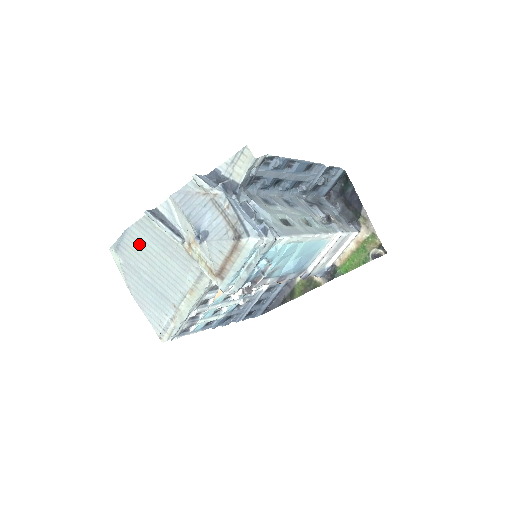
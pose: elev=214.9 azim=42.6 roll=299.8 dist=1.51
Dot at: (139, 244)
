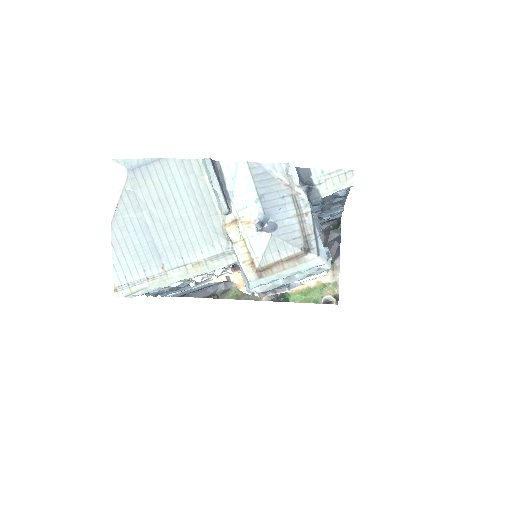
Dot at: (167, 182)
